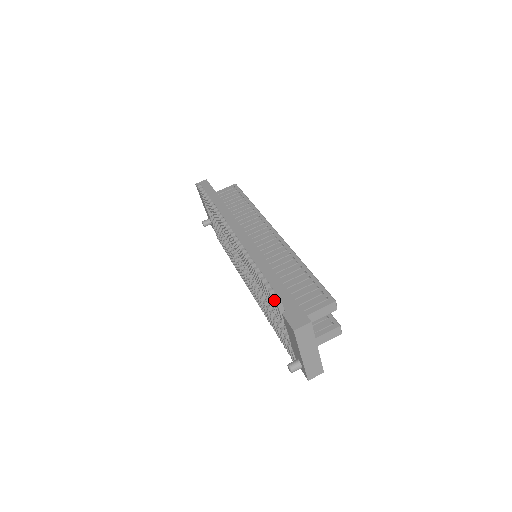
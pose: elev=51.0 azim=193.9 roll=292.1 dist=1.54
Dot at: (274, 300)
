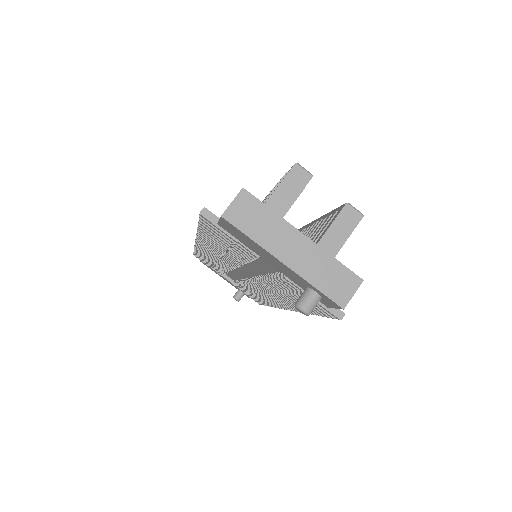
Dot at: (205, 221)
